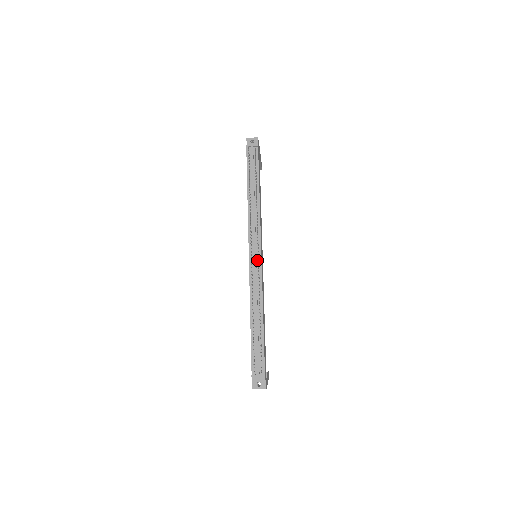
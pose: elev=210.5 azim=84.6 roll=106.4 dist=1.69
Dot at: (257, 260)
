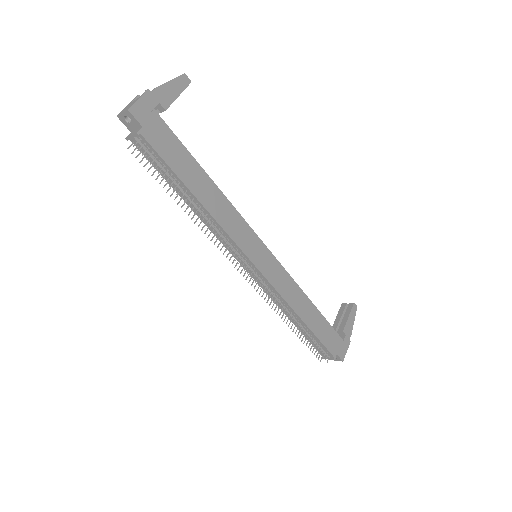
Dot at: (257, 274)
